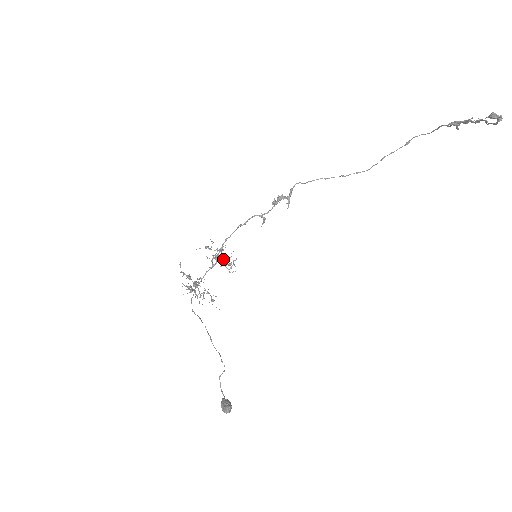
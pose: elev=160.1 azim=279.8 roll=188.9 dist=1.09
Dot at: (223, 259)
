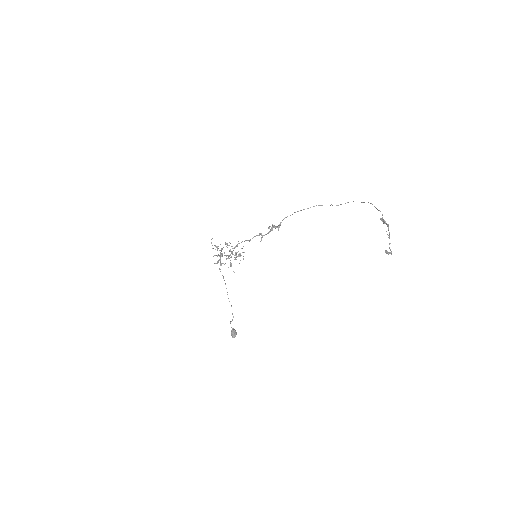
Dot at: (236, 255)
